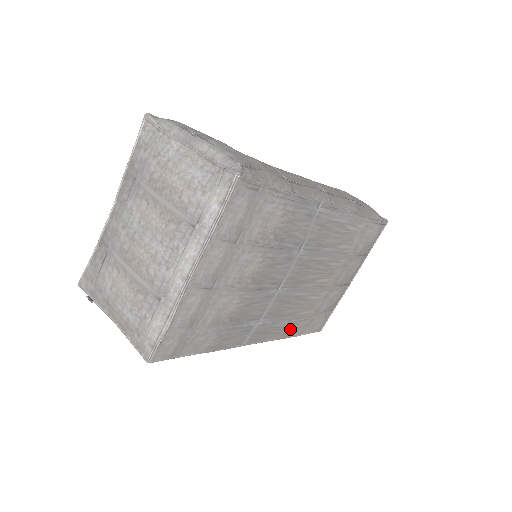
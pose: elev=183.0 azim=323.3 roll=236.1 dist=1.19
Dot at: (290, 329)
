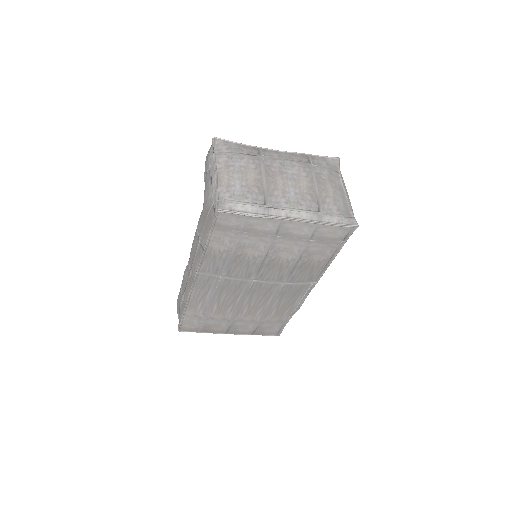
Dot at: (198, 304)
